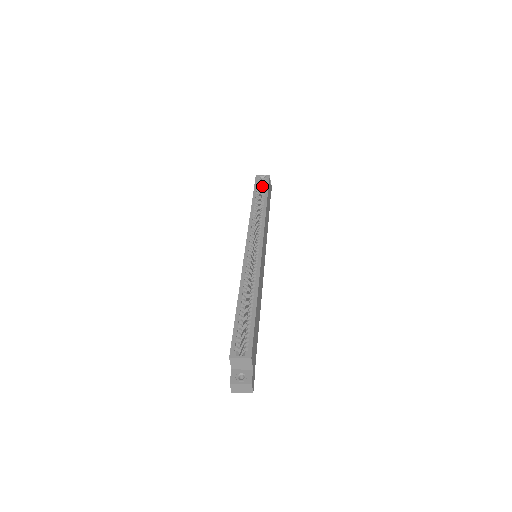
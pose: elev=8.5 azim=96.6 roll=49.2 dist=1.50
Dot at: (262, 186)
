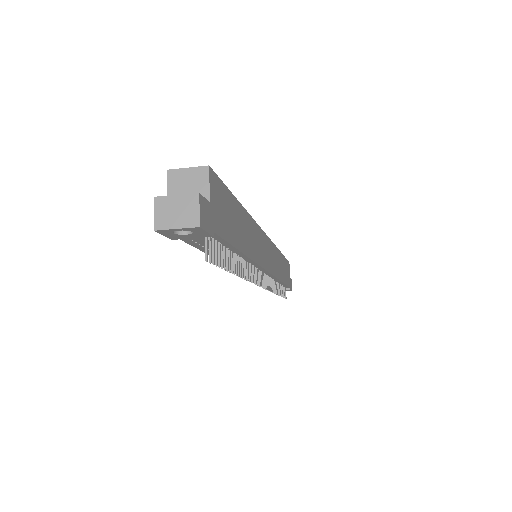
Dot at: occluded
